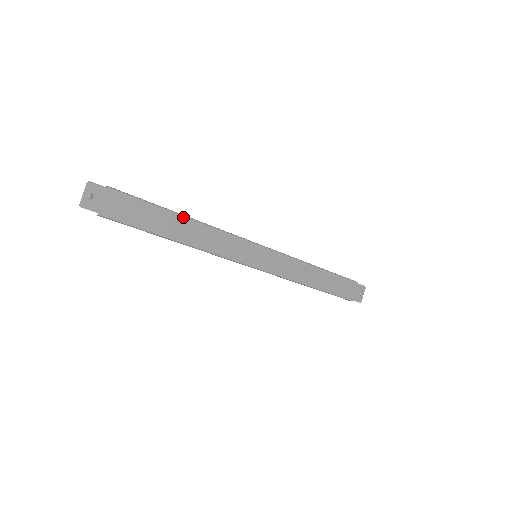
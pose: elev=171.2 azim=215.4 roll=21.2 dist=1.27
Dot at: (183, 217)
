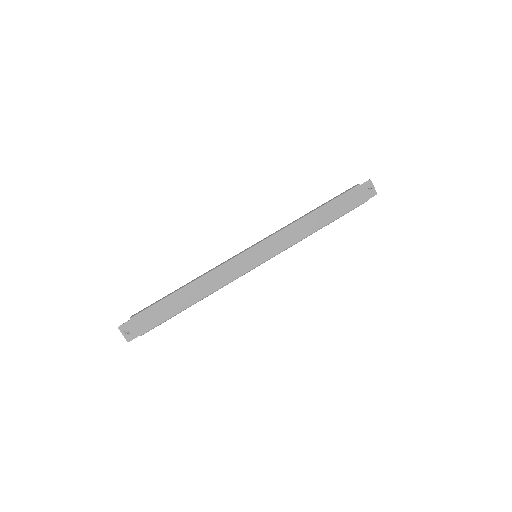
Dot at: (185, 287)
